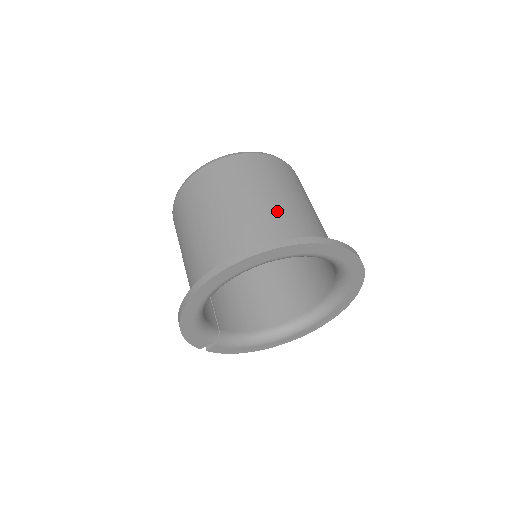
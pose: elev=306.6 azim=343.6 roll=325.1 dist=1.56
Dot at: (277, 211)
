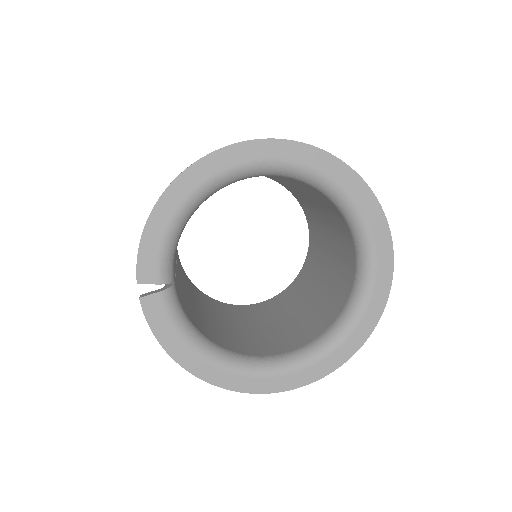
Dot at: occluded
